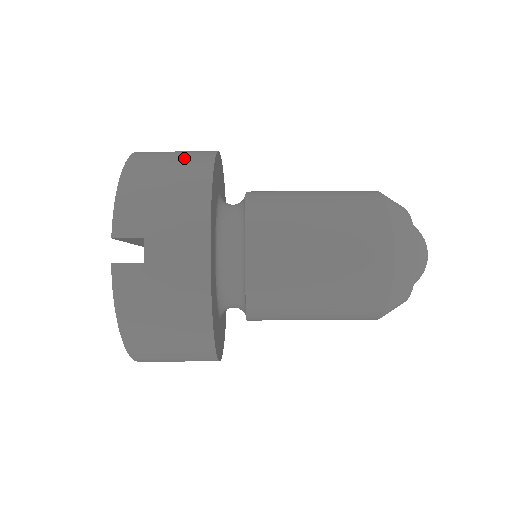
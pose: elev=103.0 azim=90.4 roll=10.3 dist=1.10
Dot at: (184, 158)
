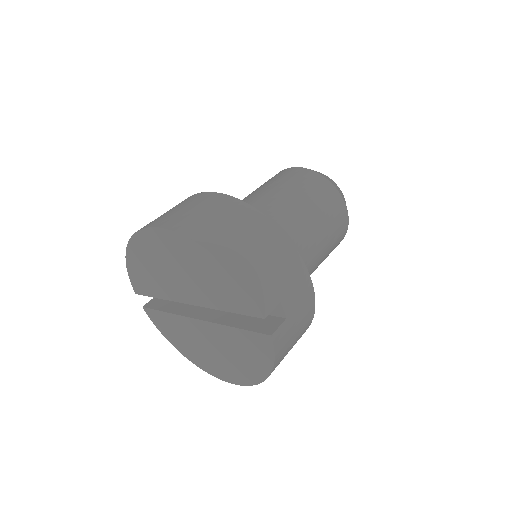
Dot at: (237, 220)
